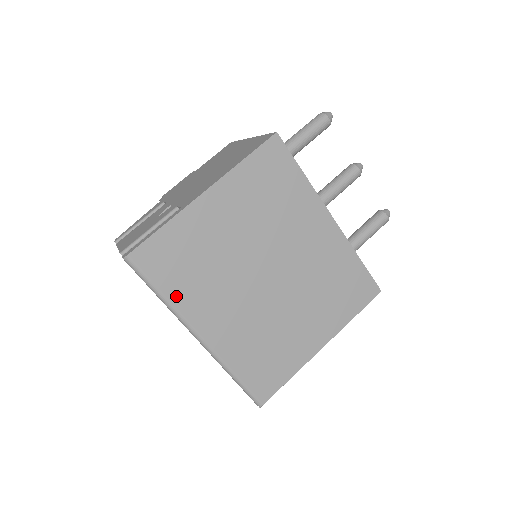
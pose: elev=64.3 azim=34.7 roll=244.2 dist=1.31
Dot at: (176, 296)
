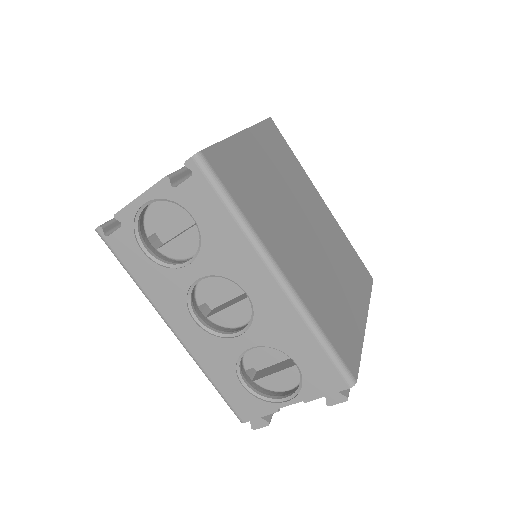
Dot at: (250, 216)
